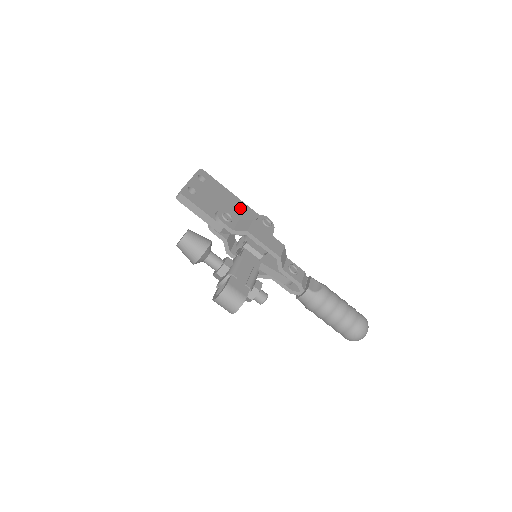
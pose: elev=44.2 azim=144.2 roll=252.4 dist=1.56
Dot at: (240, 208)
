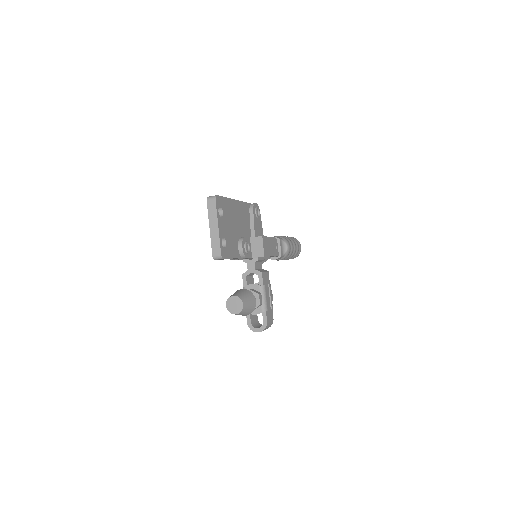
Dot at: (242, 214)
